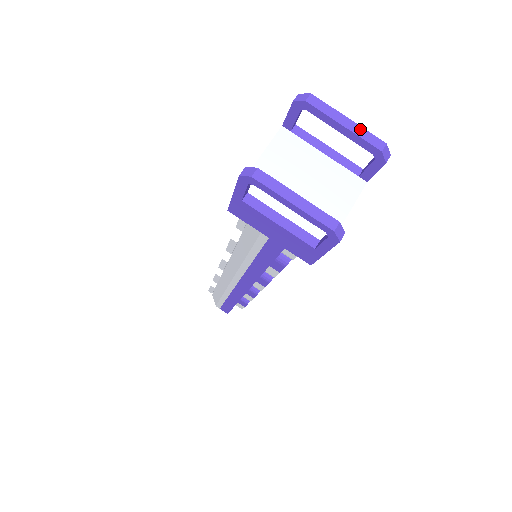
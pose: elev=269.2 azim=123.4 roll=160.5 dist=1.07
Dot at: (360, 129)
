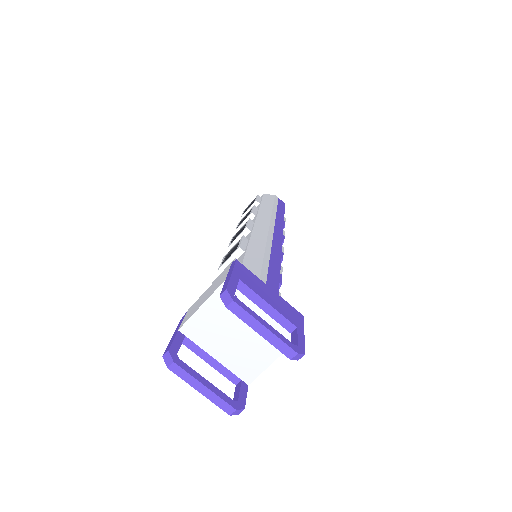
Dot at: (275, 338)
